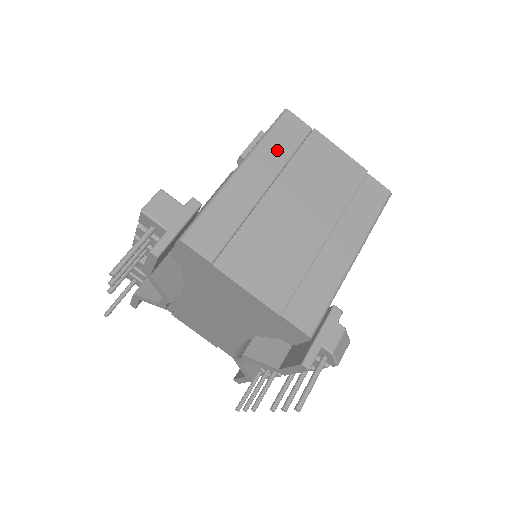
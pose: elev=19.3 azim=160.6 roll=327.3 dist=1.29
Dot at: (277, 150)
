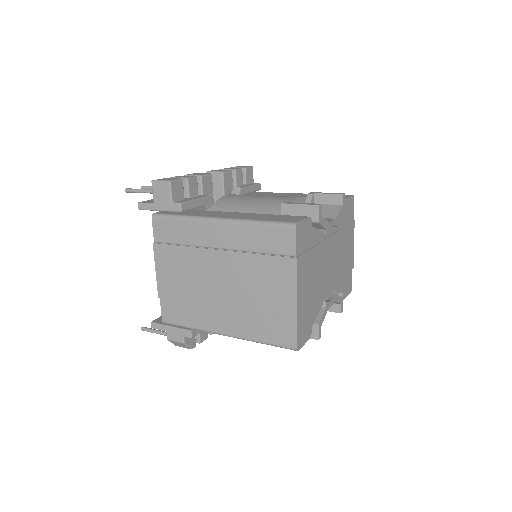
Dot at: (252, 239)
